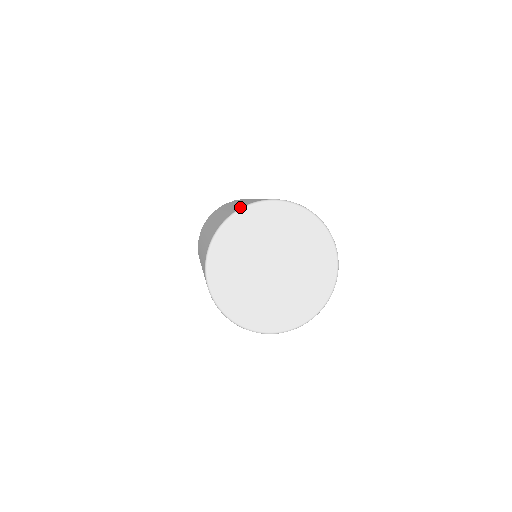
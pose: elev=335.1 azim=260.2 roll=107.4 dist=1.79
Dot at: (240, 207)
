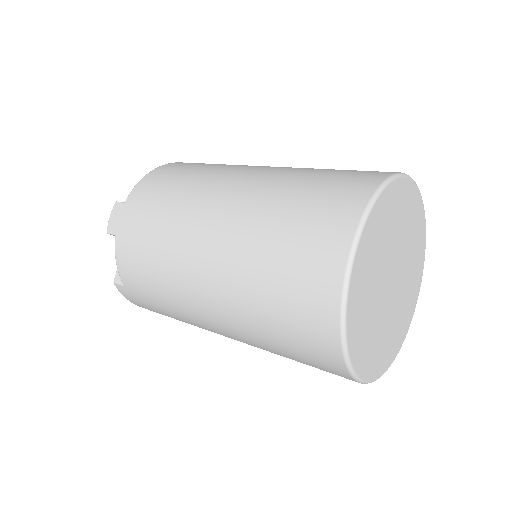
Dot at: occluded
